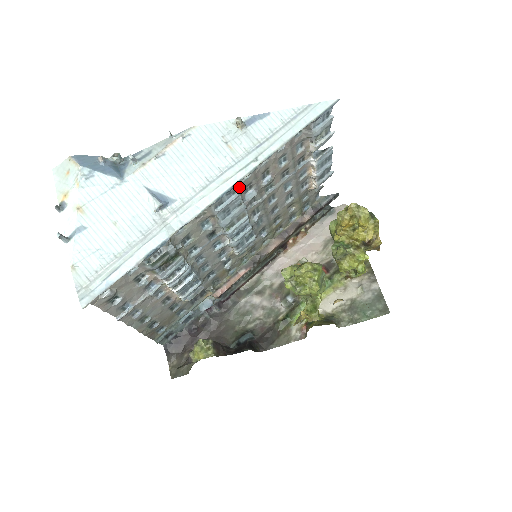
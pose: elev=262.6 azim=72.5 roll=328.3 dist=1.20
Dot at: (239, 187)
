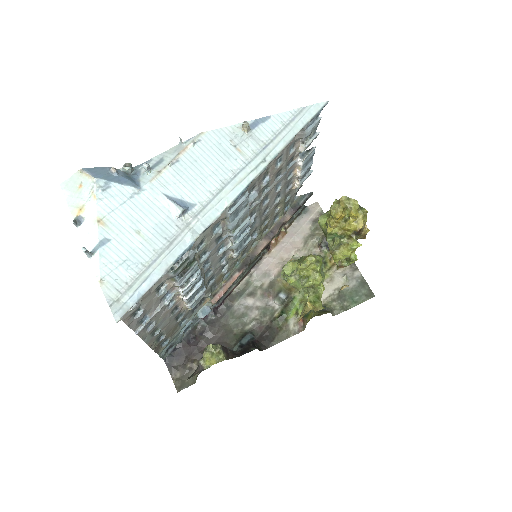
Dot at: occluded
